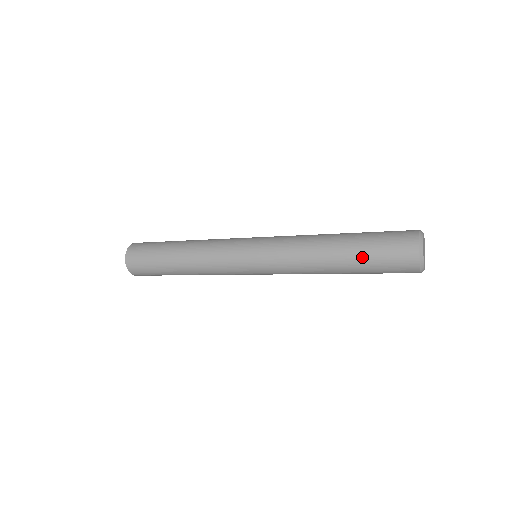
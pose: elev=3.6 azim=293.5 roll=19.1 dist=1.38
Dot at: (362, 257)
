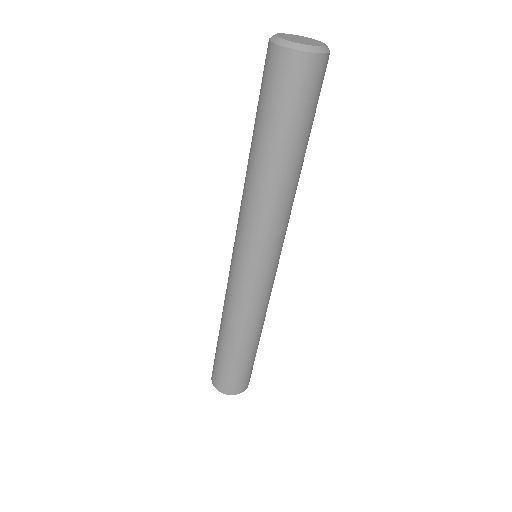
Dot at: (256, 119)
